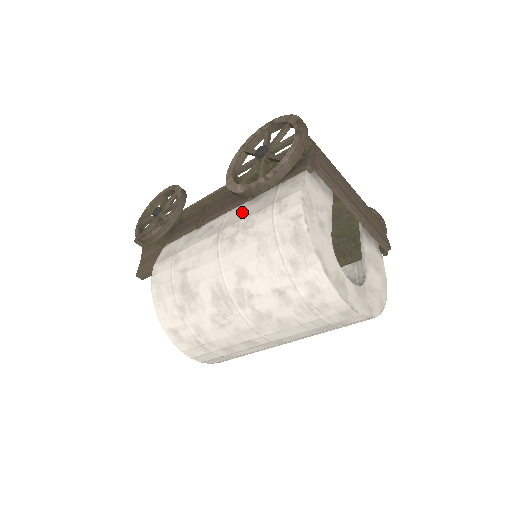
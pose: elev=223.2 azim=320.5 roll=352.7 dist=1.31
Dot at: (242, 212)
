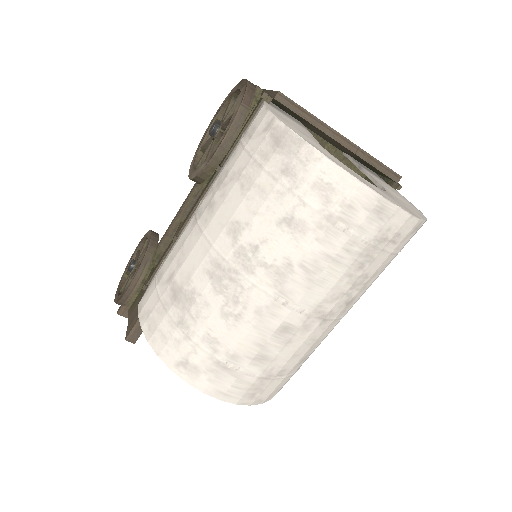
Dot at: (213, 182)
